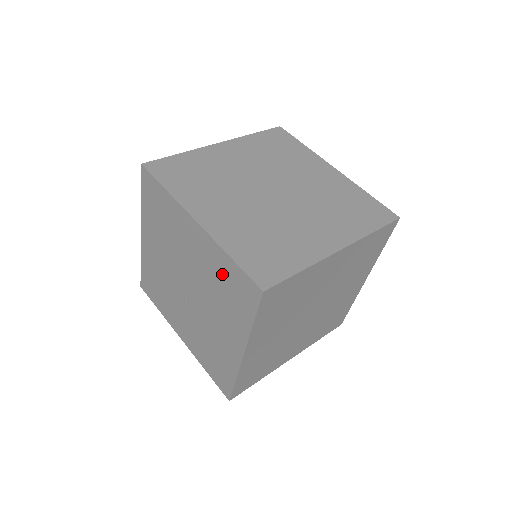
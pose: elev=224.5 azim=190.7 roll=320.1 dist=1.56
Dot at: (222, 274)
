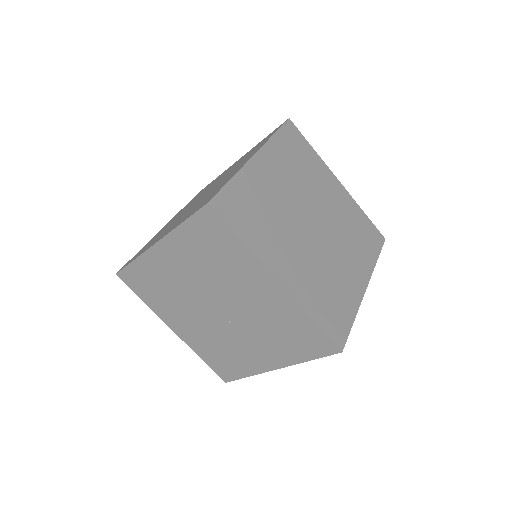
Dot at: (198, 247)
